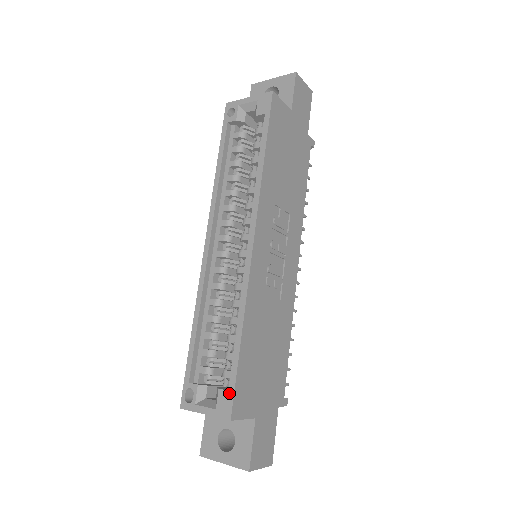
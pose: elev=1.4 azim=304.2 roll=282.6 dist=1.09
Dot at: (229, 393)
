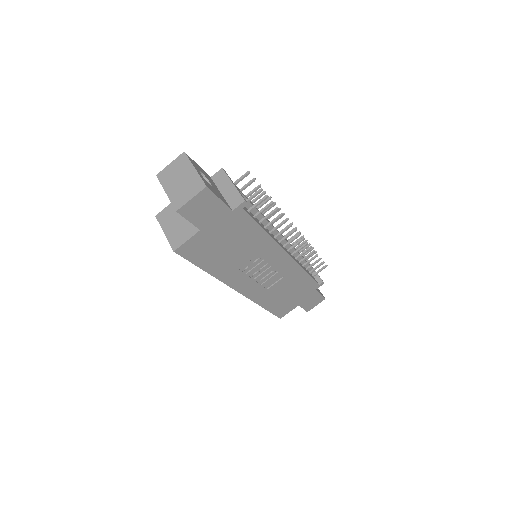
Dot at: occluded
